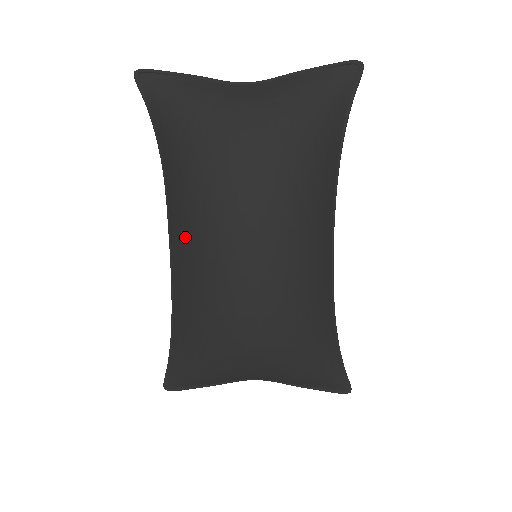
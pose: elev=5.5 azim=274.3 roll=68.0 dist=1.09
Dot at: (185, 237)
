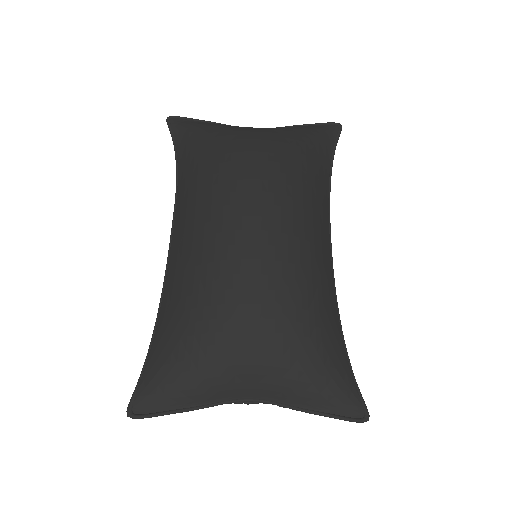
Dot at: (192, 213)
